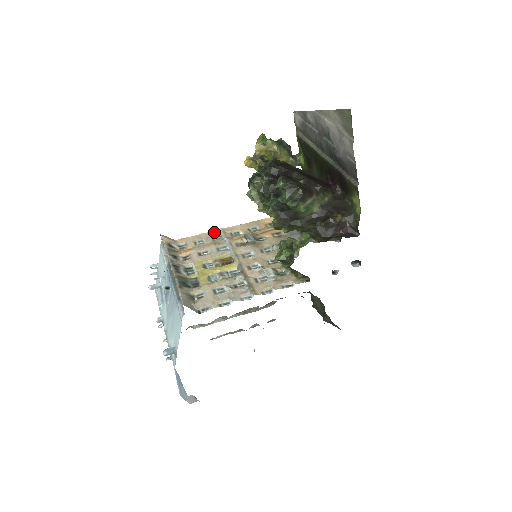
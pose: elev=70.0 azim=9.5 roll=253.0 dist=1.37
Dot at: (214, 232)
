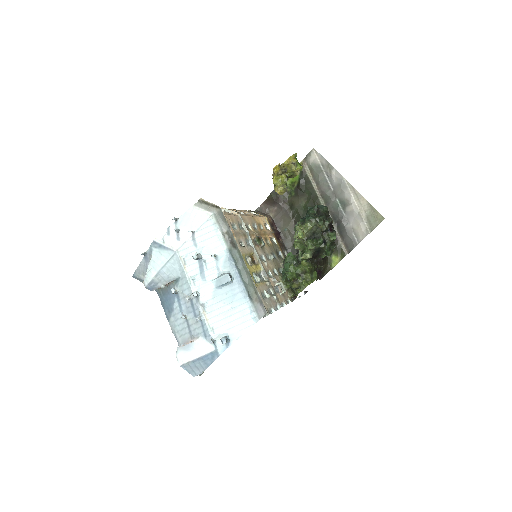
Dot at: (238, 218)
